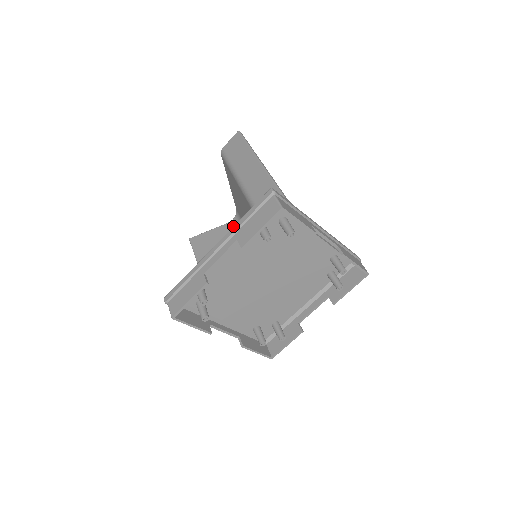
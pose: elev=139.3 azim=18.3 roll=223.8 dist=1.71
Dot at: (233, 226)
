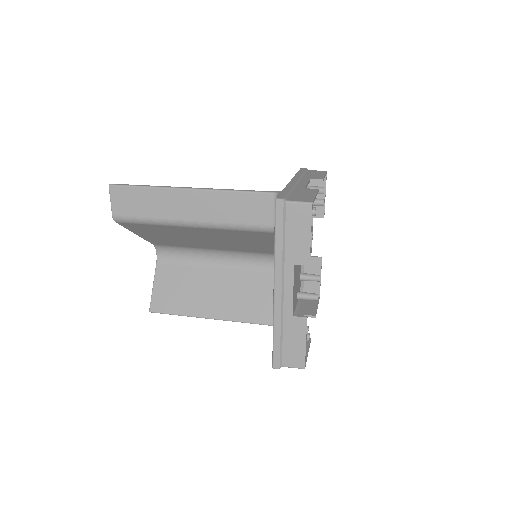
Dot at: (274, 260)
